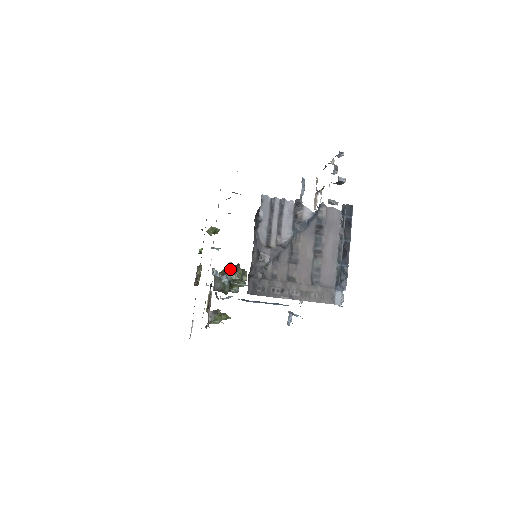
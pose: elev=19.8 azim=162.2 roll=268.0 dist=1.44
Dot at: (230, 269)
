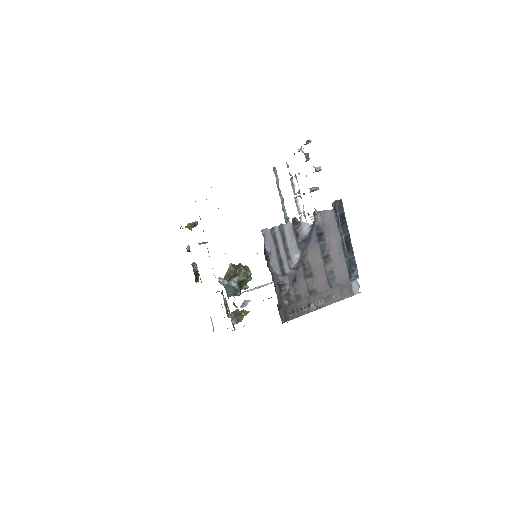
Dot at: (234, 272)
